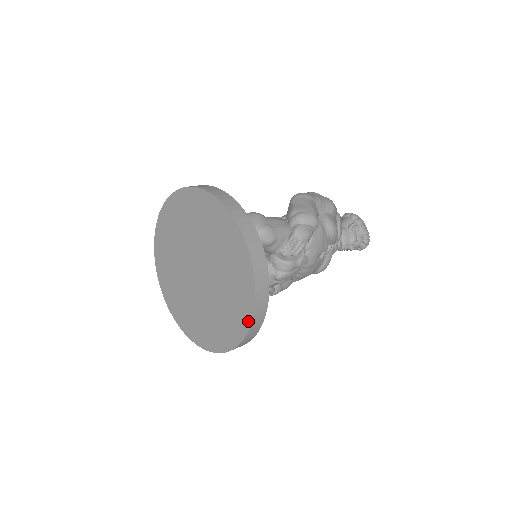
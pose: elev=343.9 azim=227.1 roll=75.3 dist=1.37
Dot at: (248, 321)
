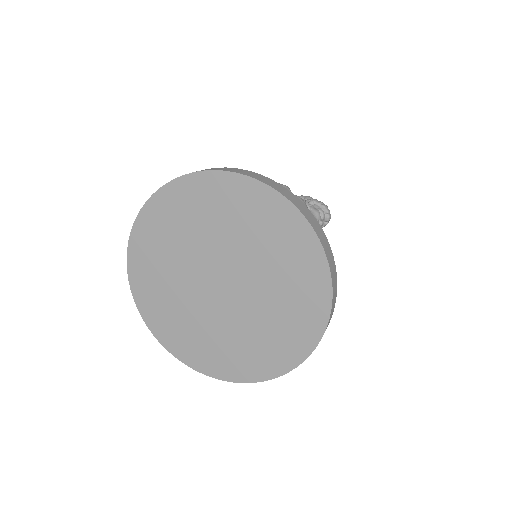
Dot at: (325, 276)
